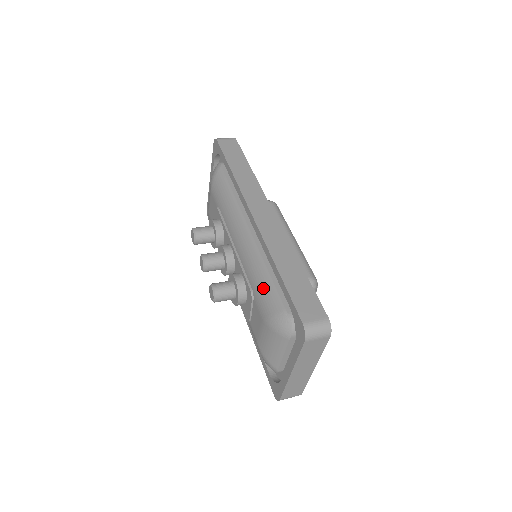
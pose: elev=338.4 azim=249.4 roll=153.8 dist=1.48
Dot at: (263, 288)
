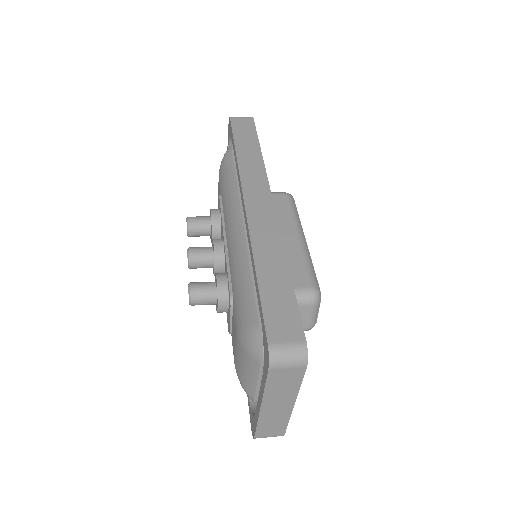
Dot at: (241, 293)
